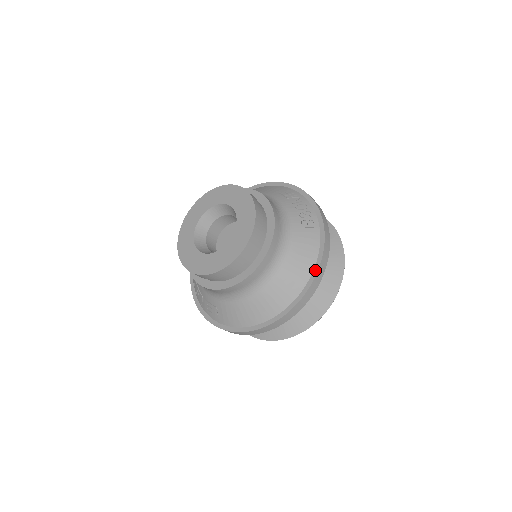
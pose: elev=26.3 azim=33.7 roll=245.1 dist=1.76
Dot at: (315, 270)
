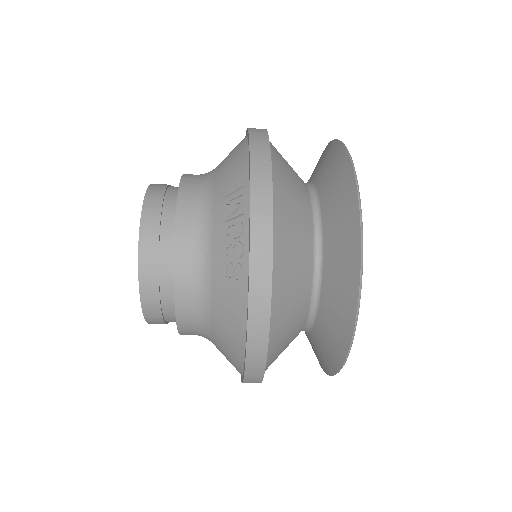
Dot at: (245, 355)
